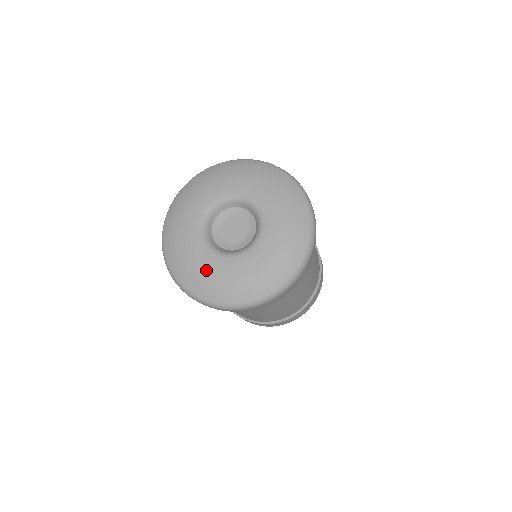
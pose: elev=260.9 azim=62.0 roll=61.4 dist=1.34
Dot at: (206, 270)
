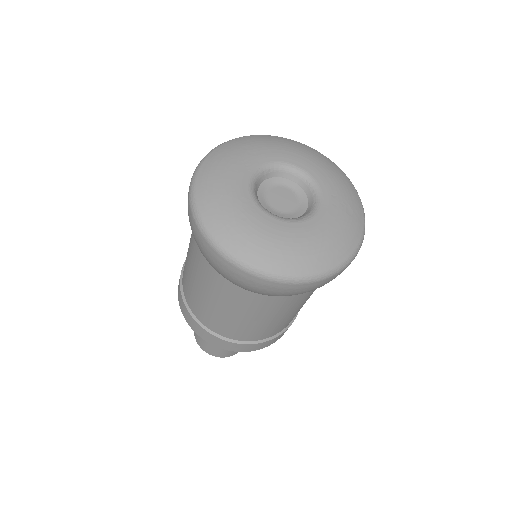
Dot at: (268, 234)
